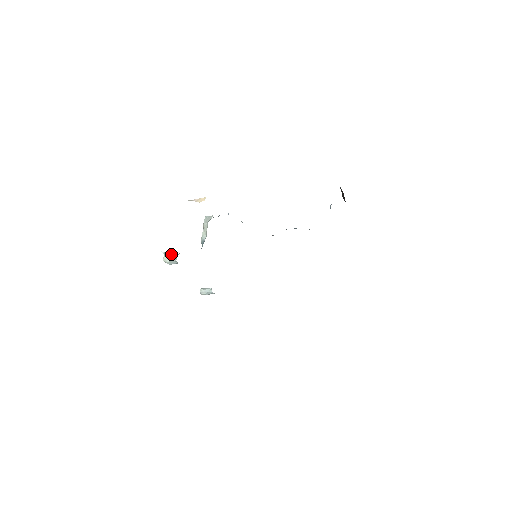
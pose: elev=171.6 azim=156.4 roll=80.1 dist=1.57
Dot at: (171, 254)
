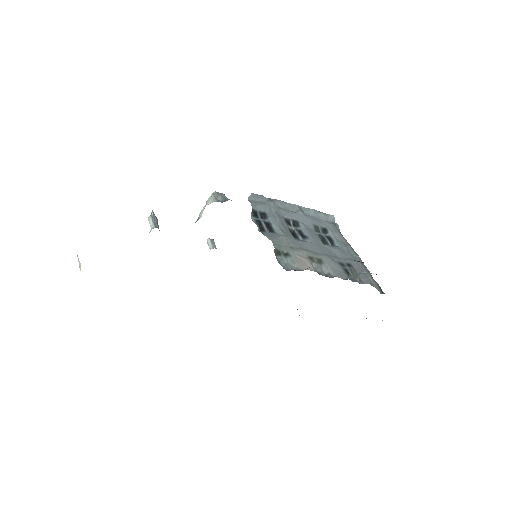
Dot at: (153, 220)
